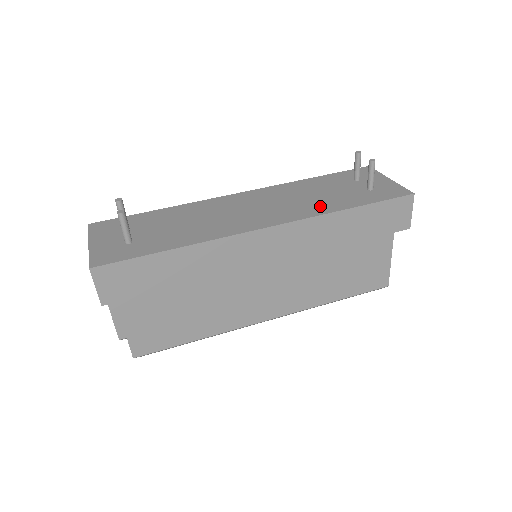
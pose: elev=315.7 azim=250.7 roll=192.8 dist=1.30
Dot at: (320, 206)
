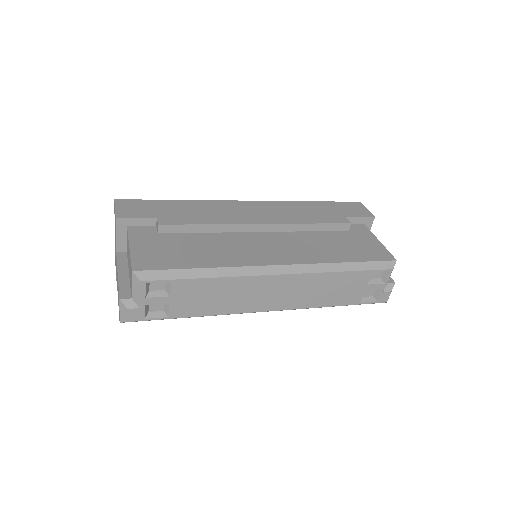
Dot at: occluded
